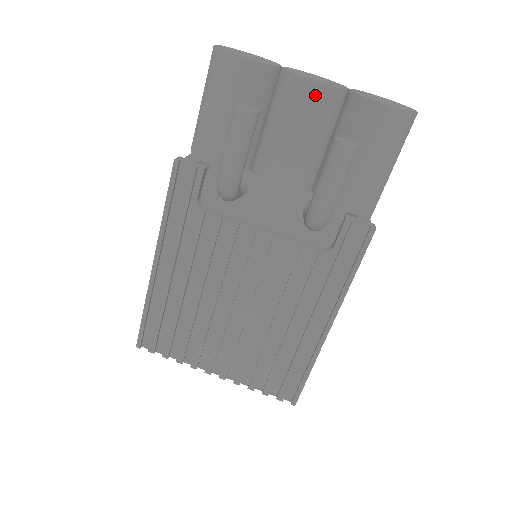
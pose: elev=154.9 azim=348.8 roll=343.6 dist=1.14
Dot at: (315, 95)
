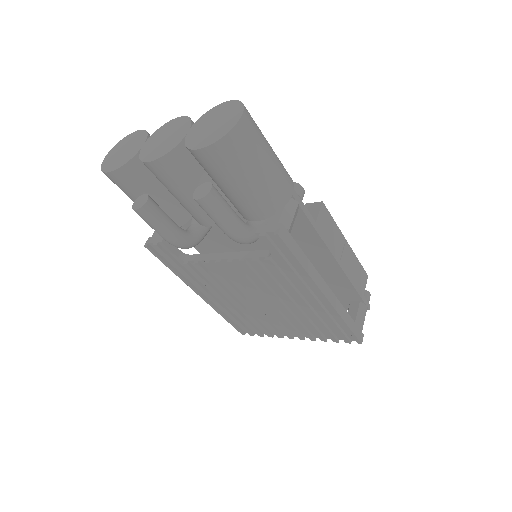
Dot at: (162, 168)
